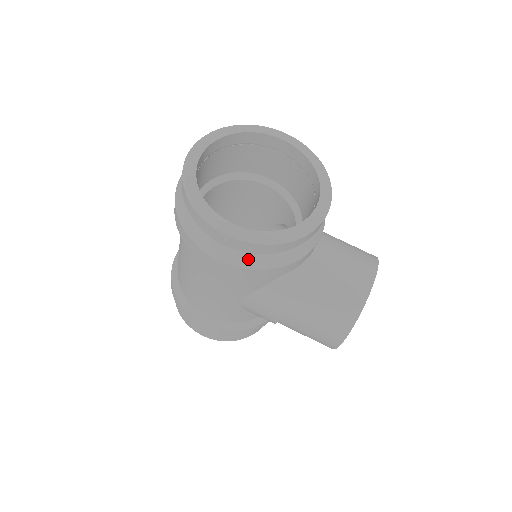
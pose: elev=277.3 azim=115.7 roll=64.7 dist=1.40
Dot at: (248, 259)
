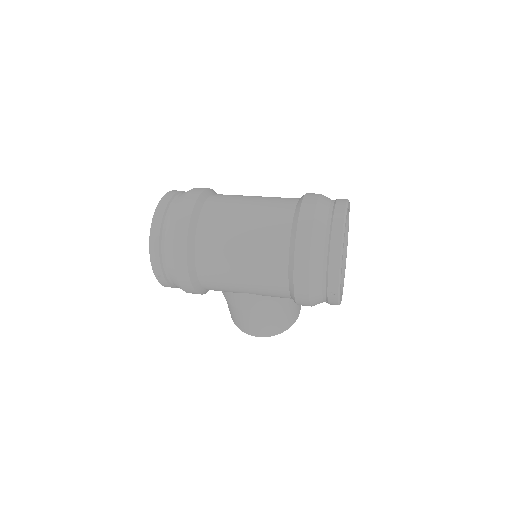
Dot at: (318, 301)
